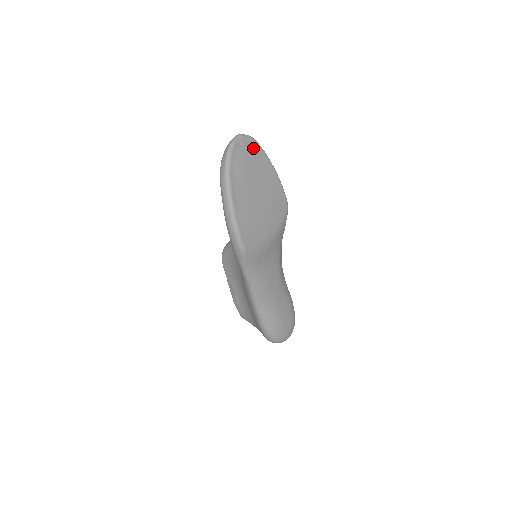
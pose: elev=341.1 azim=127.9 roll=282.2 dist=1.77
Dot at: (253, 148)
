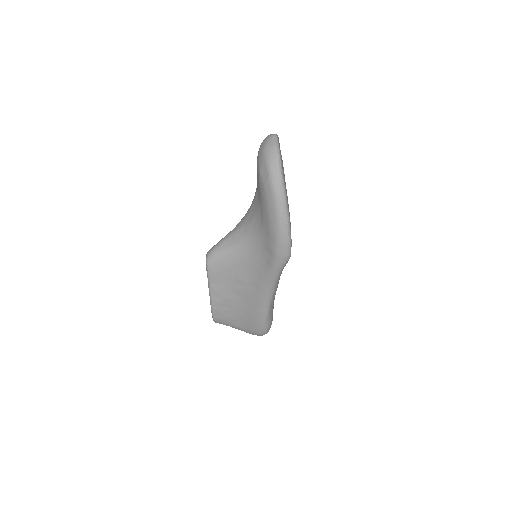
Dot at: occluded
